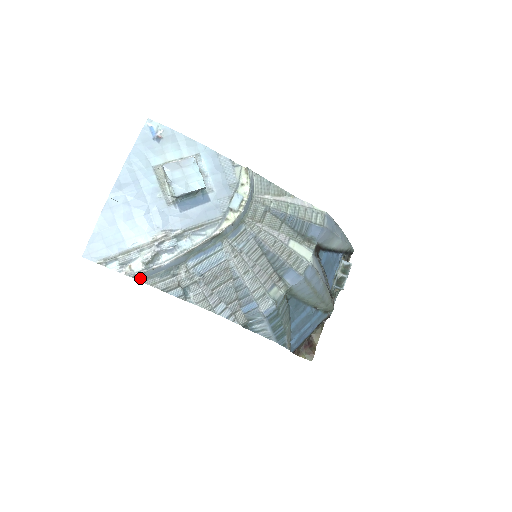
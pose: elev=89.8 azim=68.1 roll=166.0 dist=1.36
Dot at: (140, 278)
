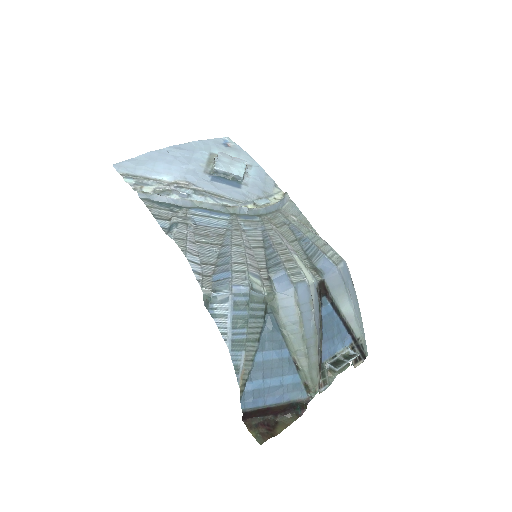
Dot at: (143, 197)
